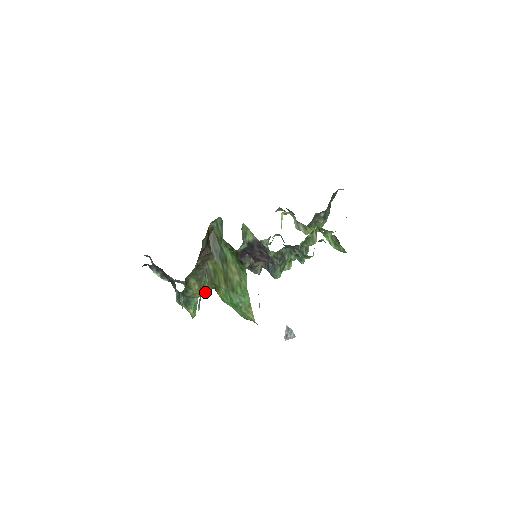
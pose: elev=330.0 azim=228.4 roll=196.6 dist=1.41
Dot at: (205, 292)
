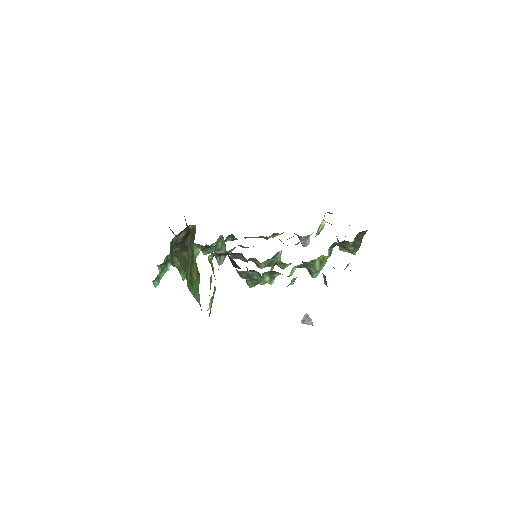
Dot at: occluded
